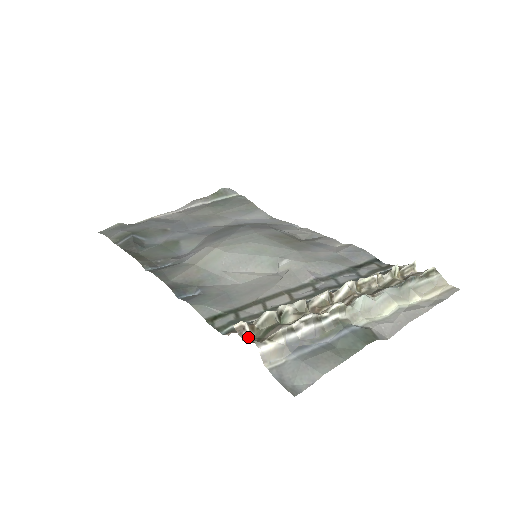
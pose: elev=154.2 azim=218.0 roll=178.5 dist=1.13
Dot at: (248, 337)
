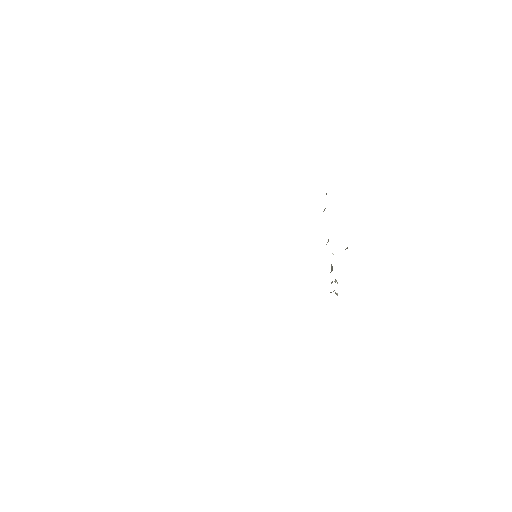
Dot at: occluded
